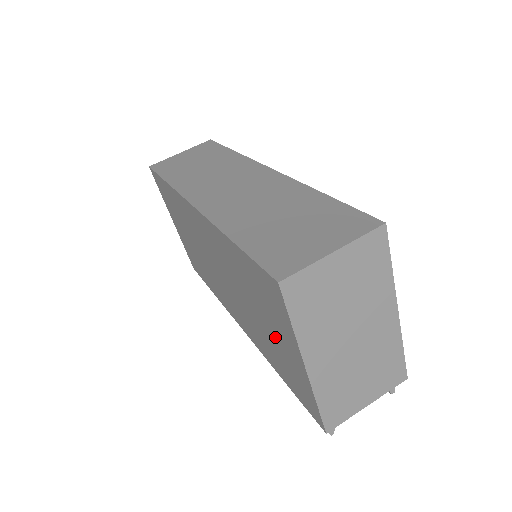
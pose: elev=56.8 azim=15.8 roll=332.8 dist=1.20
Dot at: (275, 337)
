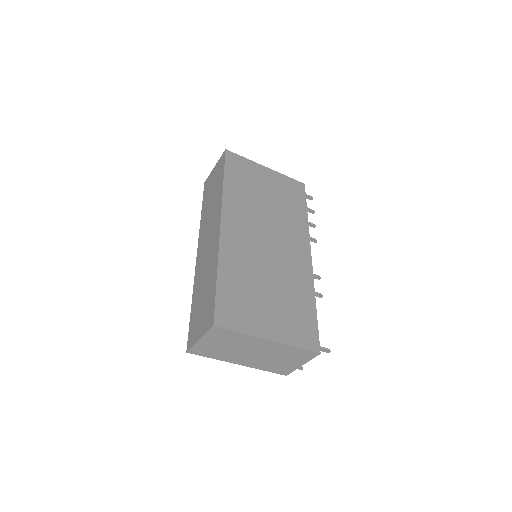
Dot at: occluded
